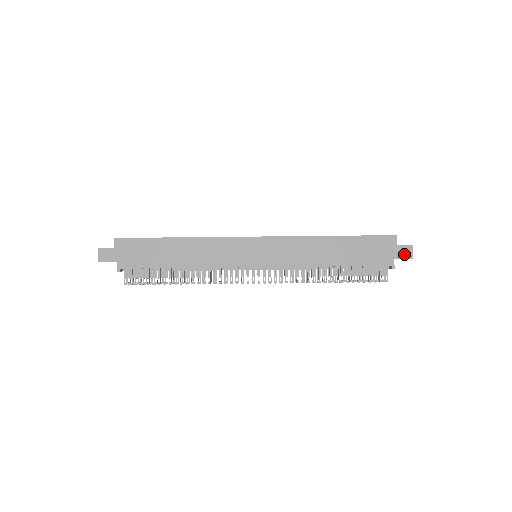
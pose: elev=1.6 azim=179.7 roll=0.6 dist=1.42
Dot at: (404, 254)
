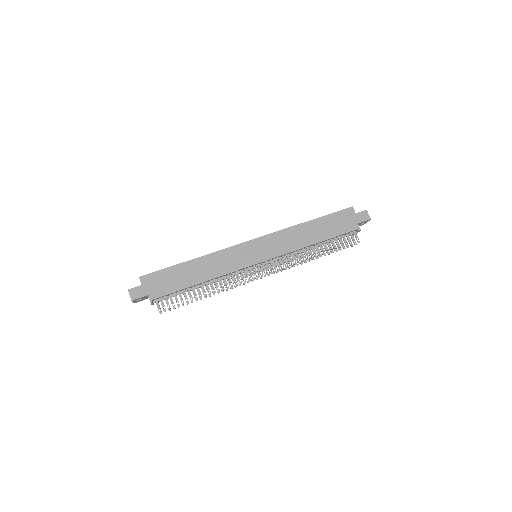
Dot at: (363, 218)
